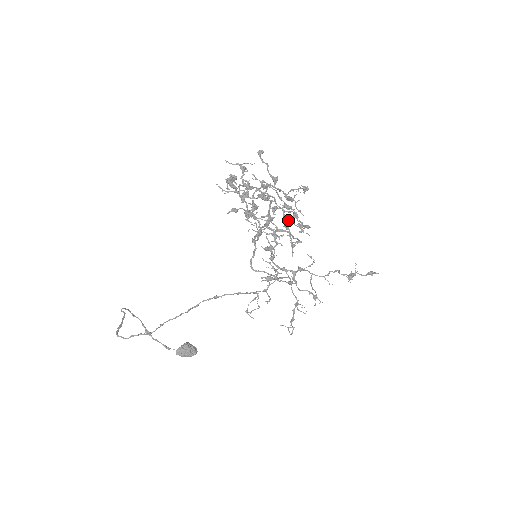
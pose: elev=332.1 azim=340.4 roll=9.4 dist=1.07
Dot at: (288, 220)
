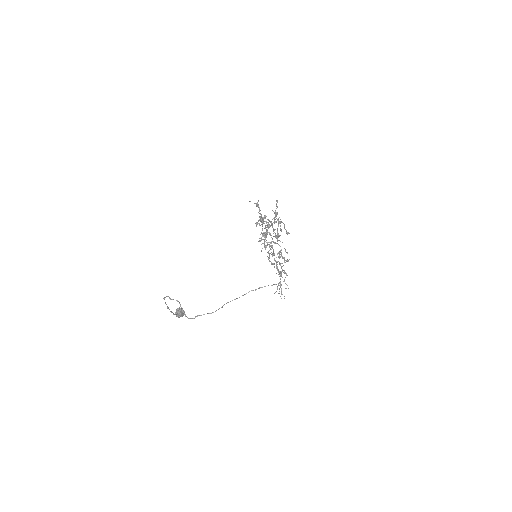
Dot at: (266, 232)
